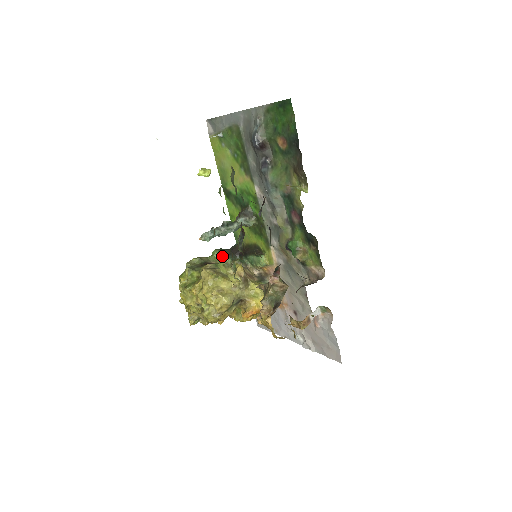
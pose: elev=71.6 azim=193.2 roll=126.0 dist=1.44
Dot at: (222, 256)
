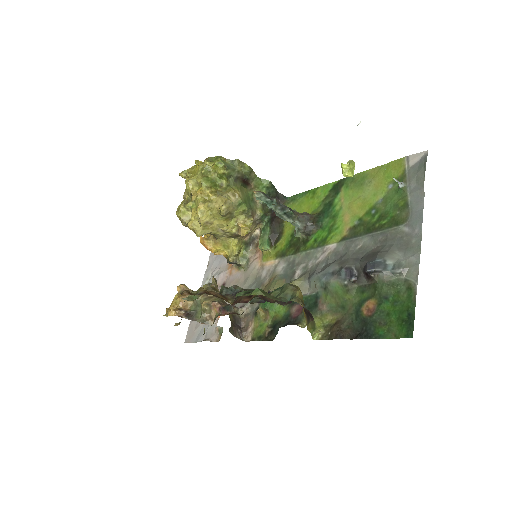
Dot at: (264, 192)
